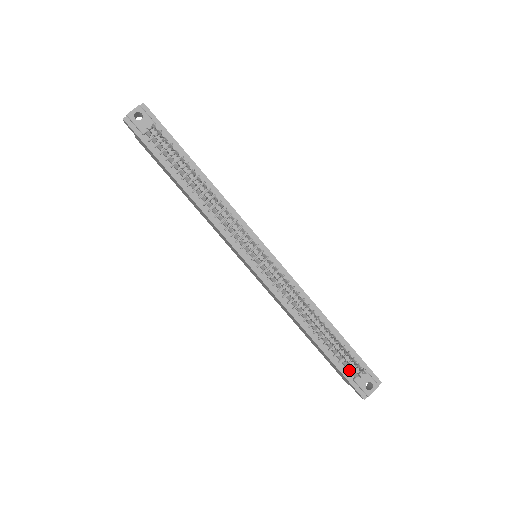
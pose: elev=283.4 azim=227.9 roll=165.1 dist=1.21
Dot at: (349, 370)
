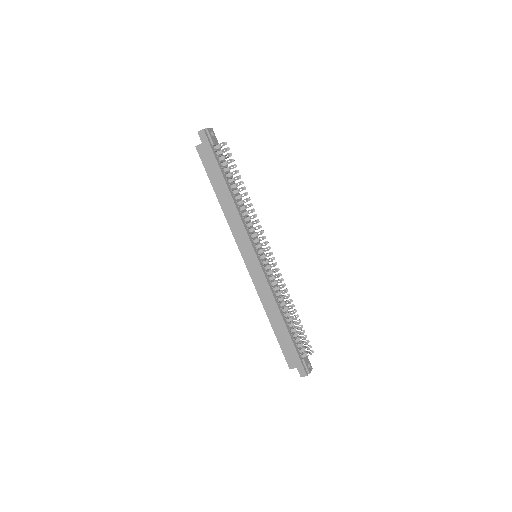
Dot at: (301, 351)
